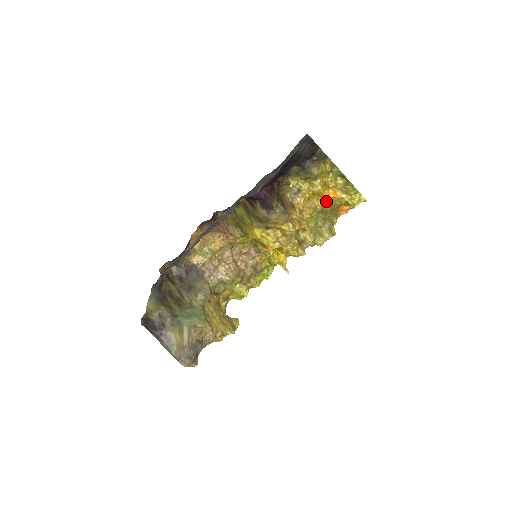
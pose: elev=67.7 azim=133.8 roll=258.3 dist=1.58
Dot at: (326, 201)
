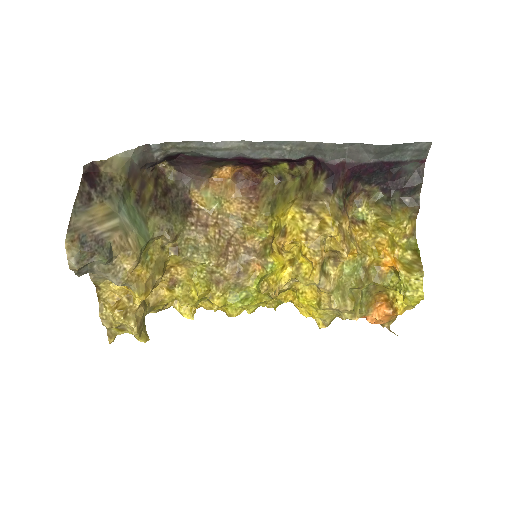
Dot at: (378, 265)
